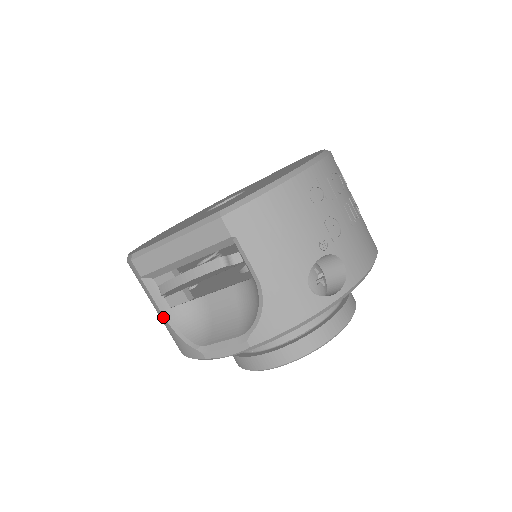
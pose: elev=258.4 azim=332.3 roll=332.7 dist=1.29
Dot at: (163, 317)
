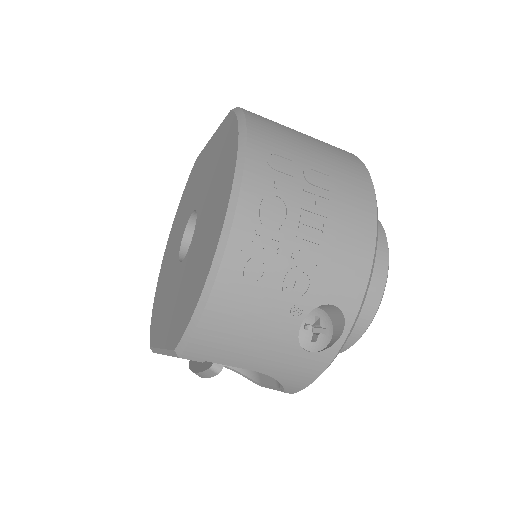
Dot at: occluded
